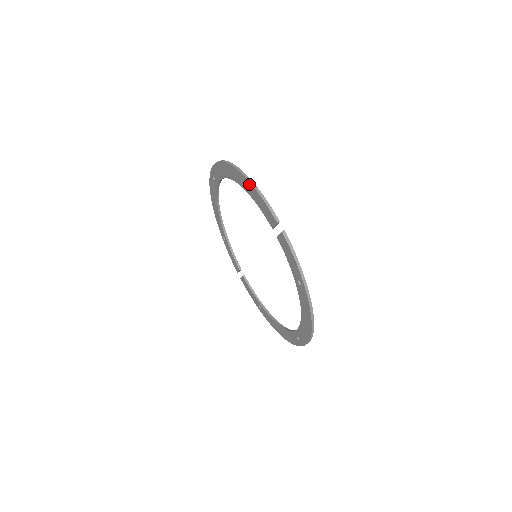
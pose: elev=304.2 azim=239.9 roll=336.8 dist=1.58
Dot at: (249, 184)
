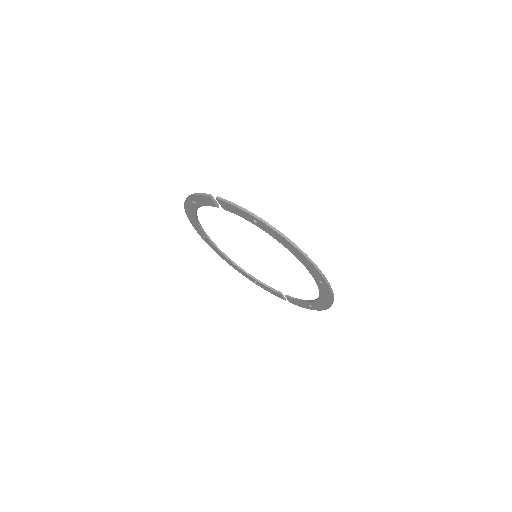
Dot at: (191, 199)
